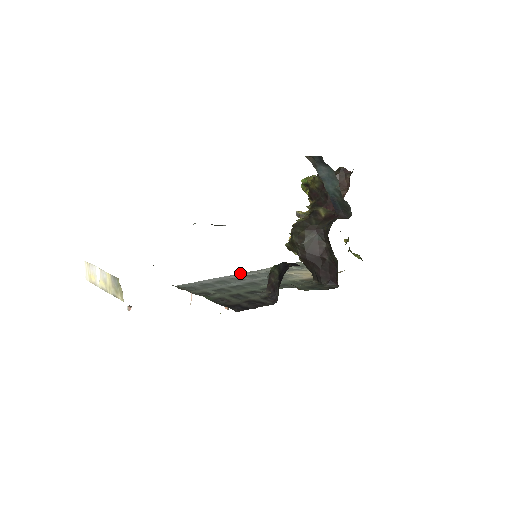
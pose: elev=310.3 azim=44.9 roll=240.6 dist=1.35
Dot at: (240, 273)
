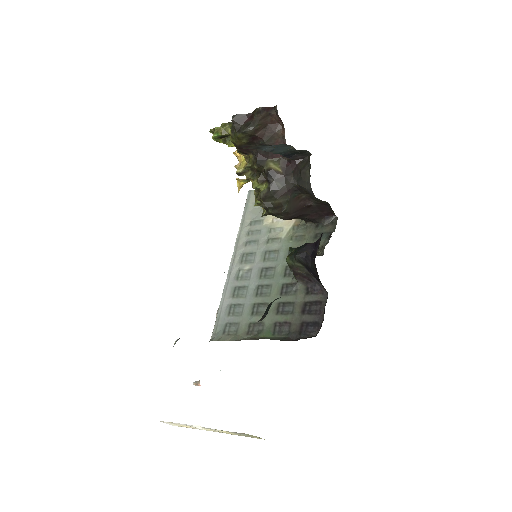
Dot at: (231, 261)
